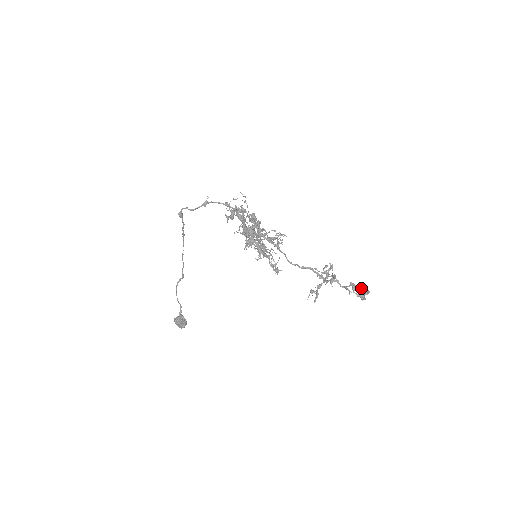
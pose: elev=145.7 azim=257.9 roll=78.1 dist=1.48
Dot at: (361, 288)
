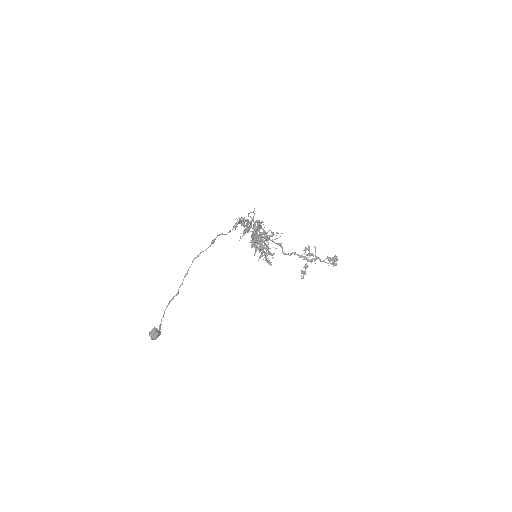
Dot at: (334, 258)
